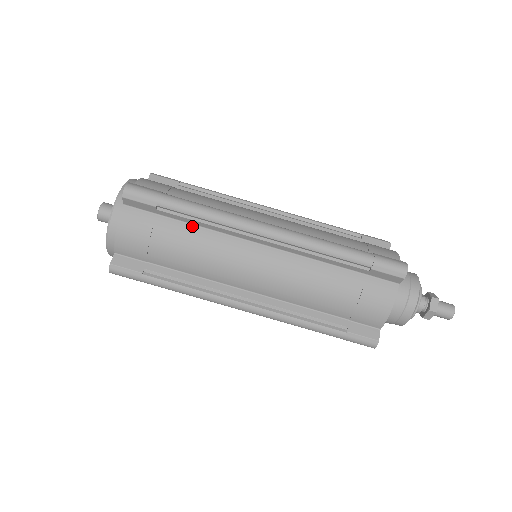
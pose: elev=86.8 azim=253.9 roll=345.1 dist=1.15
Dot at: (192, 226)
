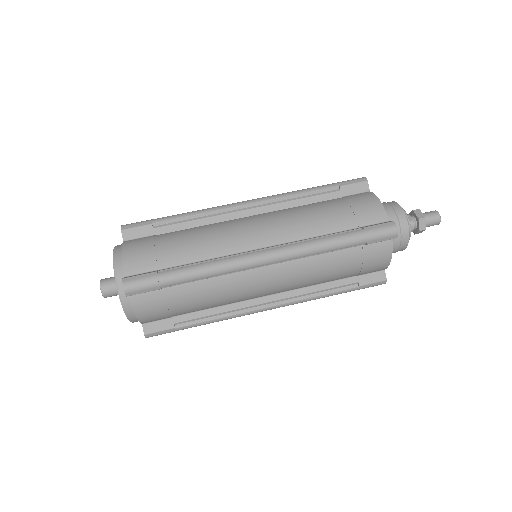
Dot at: (198, 282)
